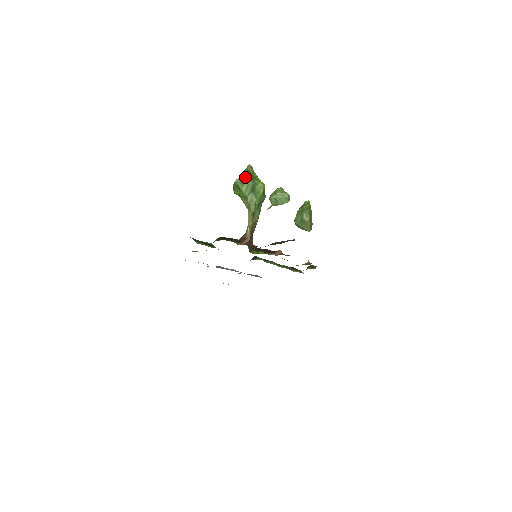
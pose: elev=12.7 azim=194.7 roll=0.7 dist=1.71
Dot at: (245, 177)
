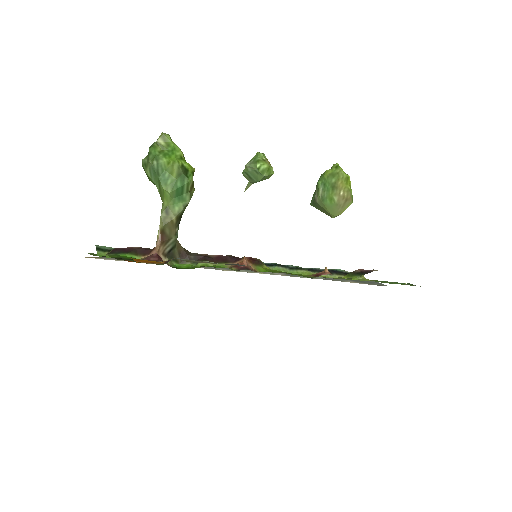
Dot at: (148, 156)
